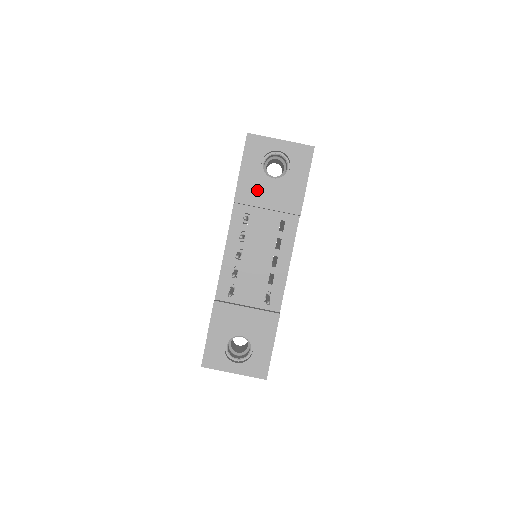
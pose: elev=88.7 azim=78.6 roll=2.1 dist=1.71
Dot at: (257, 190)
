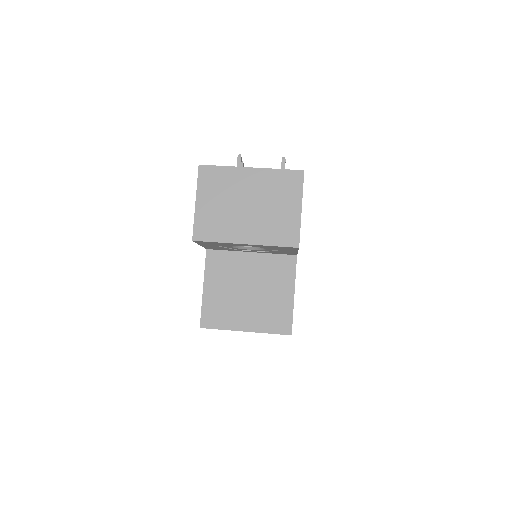
Dot at: occluded
